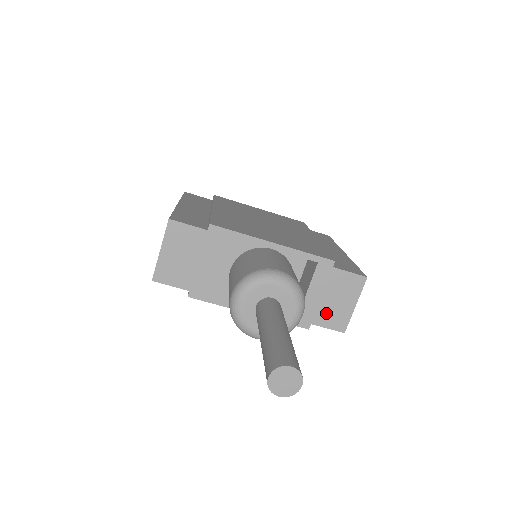
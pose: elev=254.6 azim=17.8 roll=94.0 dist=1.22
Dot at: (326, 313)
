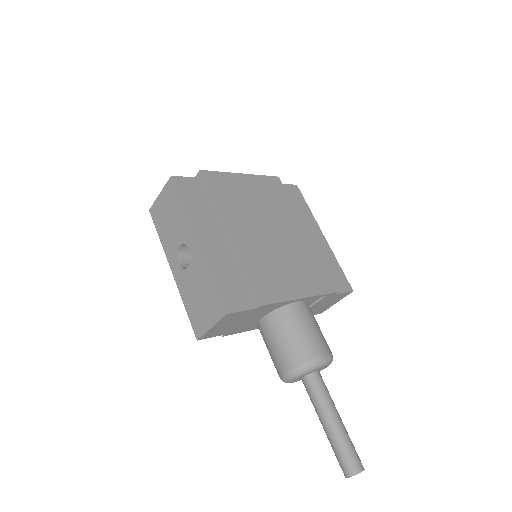
Dot at: (316, 311)
